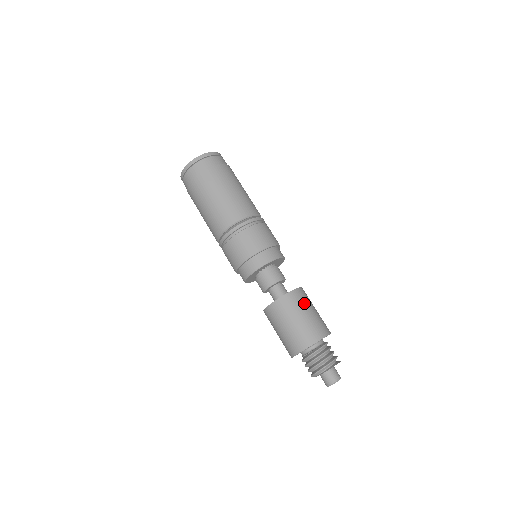
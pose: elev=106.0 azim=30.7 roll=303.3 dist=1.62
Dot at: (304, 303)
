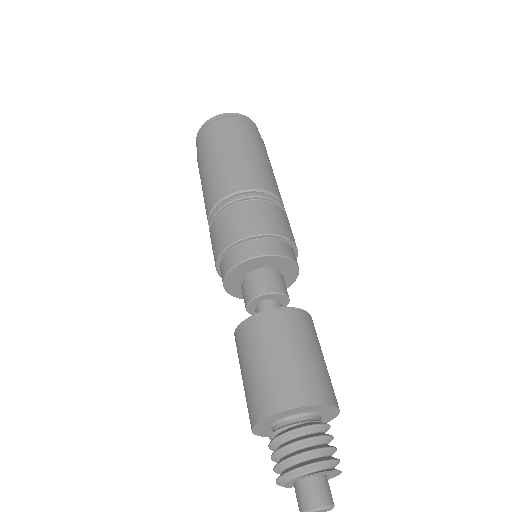
Dot at: occluded
